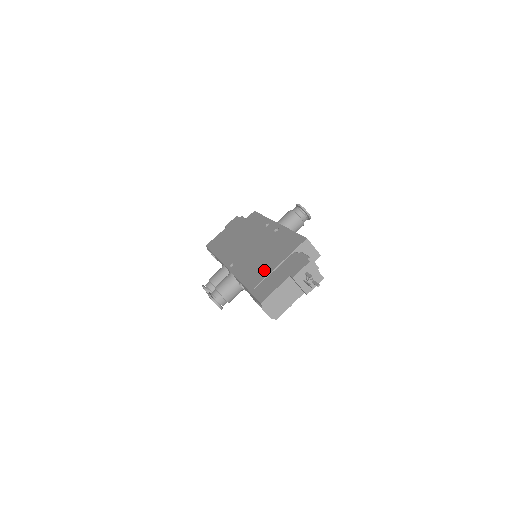
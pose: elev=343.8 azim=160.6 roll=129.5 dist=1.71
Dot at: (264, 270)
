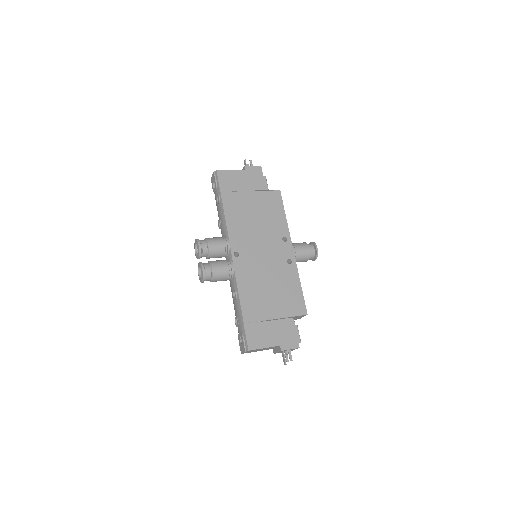
Dot at: (264, 309)
